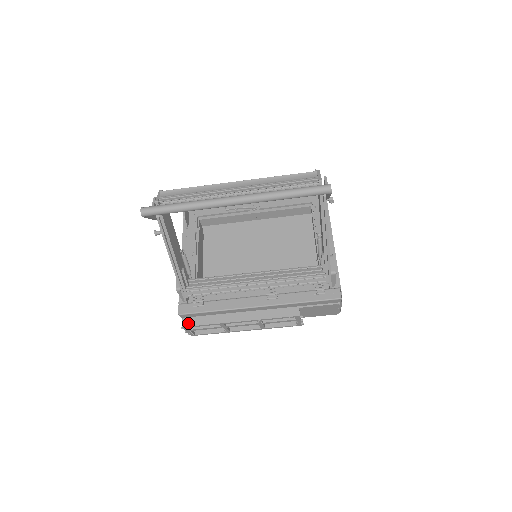
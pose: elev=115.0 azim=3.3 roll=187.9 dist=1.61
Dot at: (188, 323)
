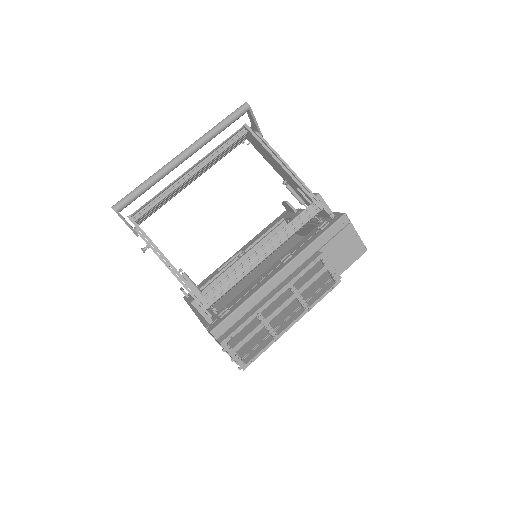
Dot at: (224, 336)
